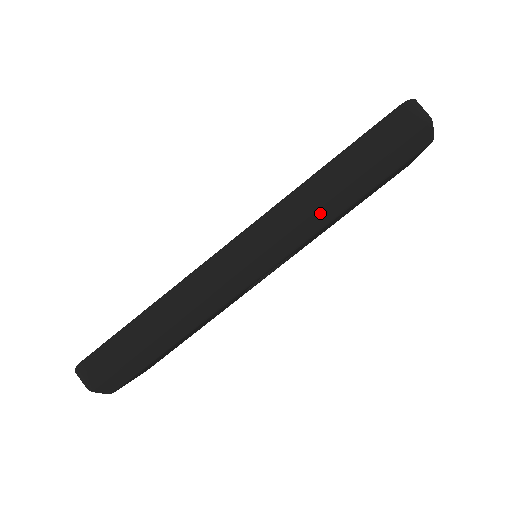
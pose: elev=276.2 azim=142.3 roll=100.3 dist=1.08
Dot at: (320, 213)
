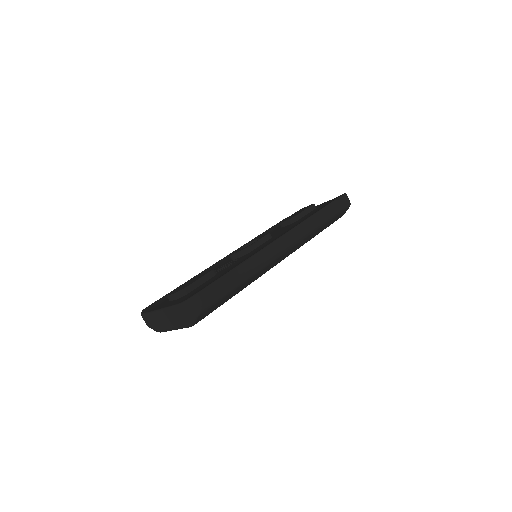
Dot at: (313, 233)
